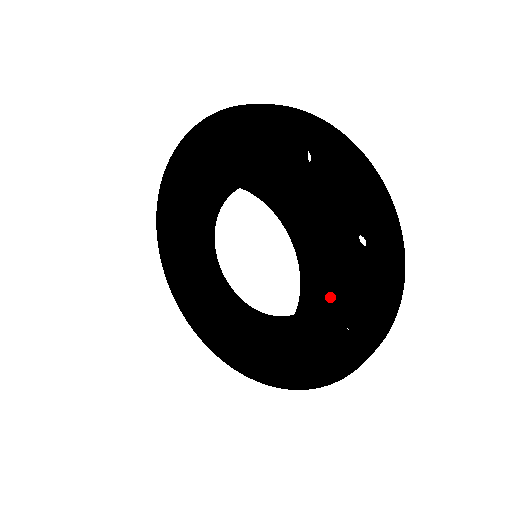
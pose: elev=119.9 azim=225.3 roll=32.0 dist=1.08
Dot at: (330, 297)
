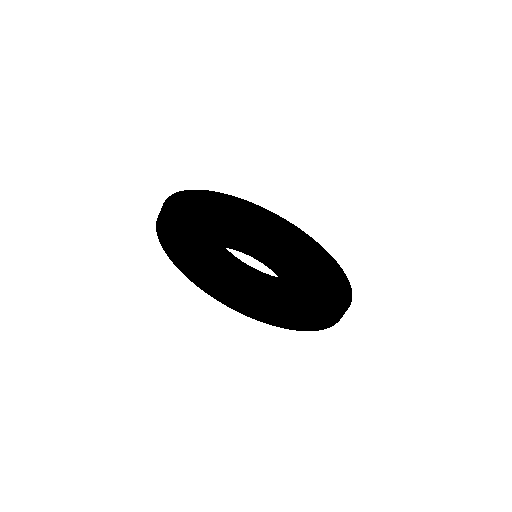
Dot at: occluded
